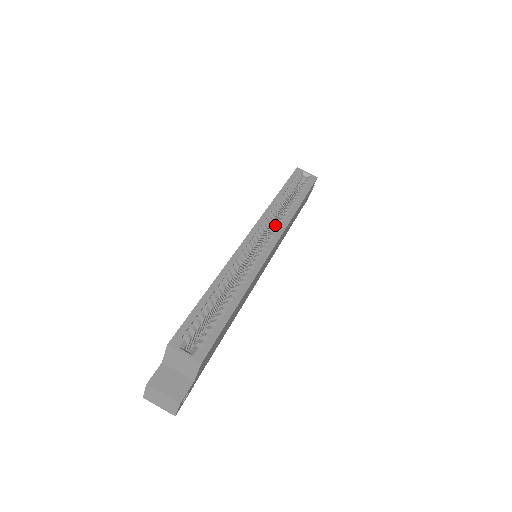
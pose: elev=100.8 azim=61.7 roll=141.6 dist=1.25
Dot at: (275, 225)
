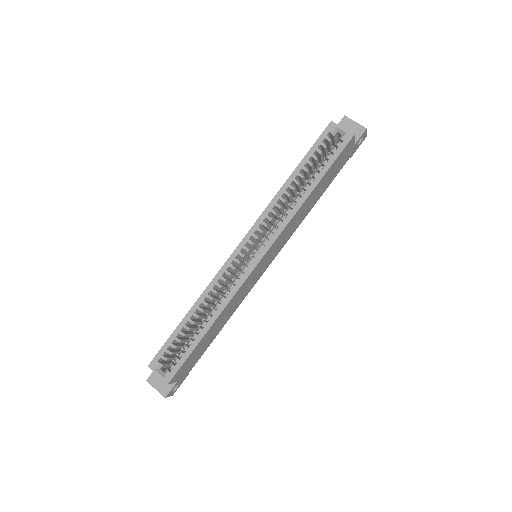
Dot at: (277, 222)
